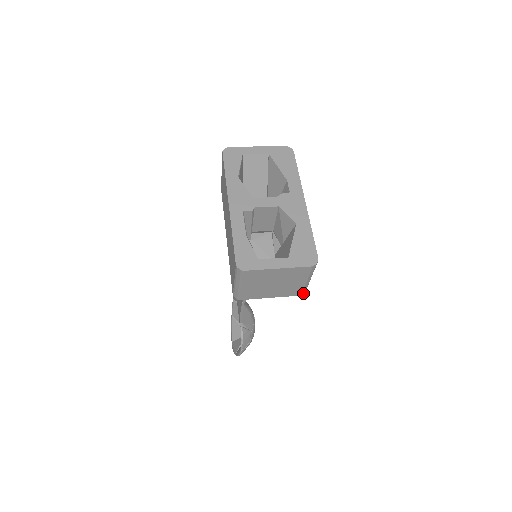
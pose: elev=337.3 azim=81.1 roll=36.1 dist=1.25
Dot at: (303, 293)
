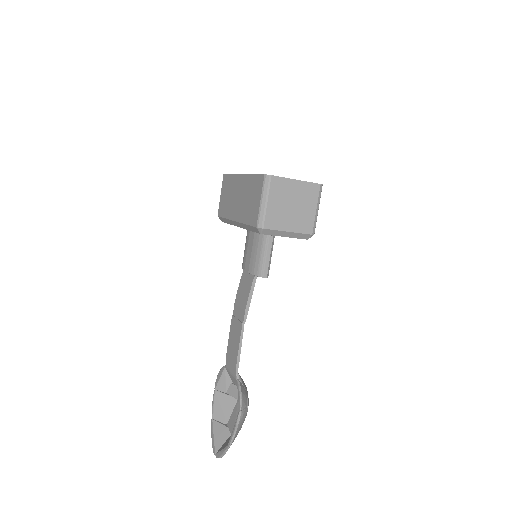
Dot at: (313, 233)
